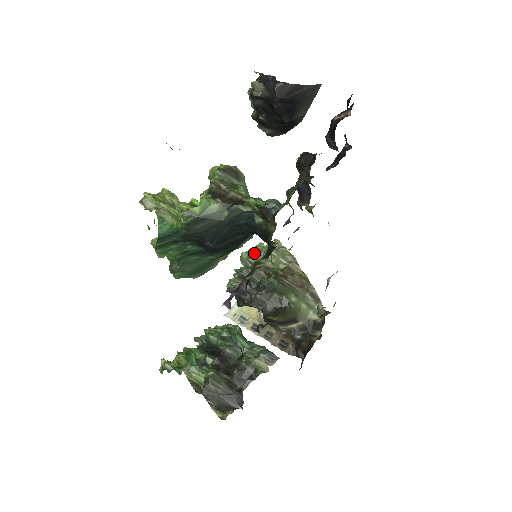
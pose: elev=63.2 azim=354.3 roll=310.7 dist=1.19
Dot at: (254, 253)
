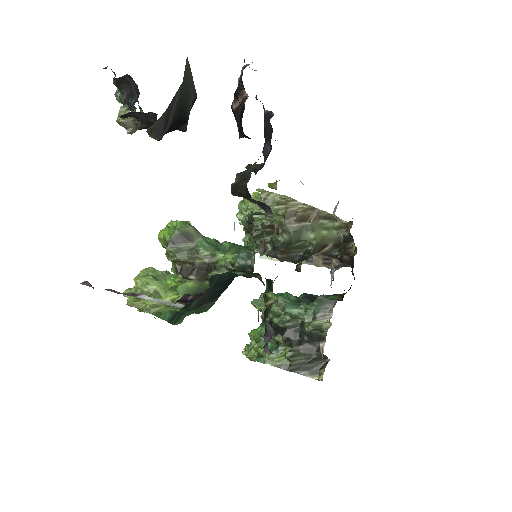
Dot at: (248, 214)
